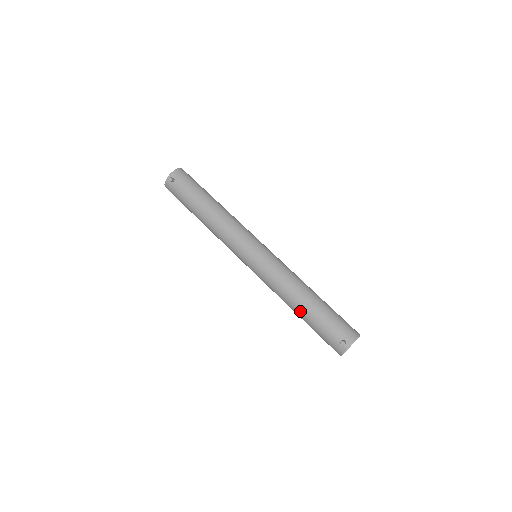
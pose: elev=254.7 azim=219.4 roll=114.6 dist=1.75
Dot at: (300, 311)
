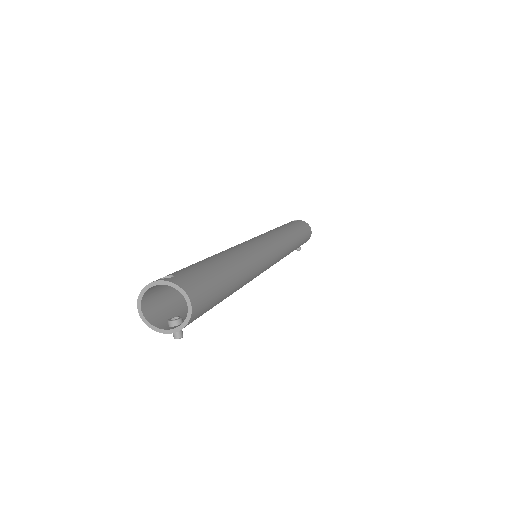
Dot at: occluded
